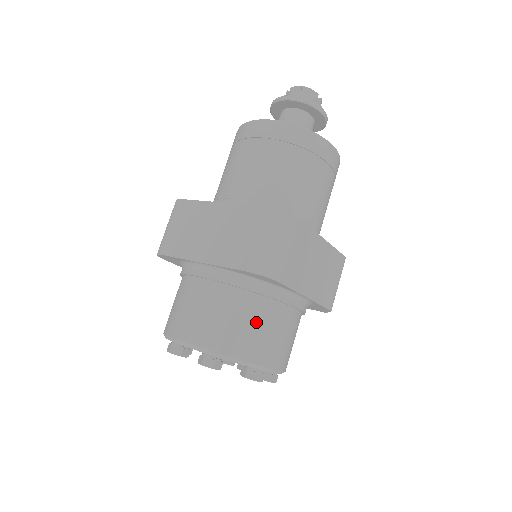
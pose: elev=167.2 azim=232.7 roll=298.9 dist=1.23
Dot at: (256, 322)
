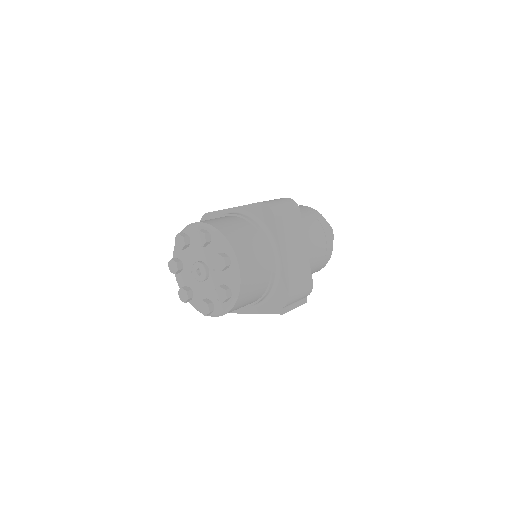
Dot at: (245, 234)
